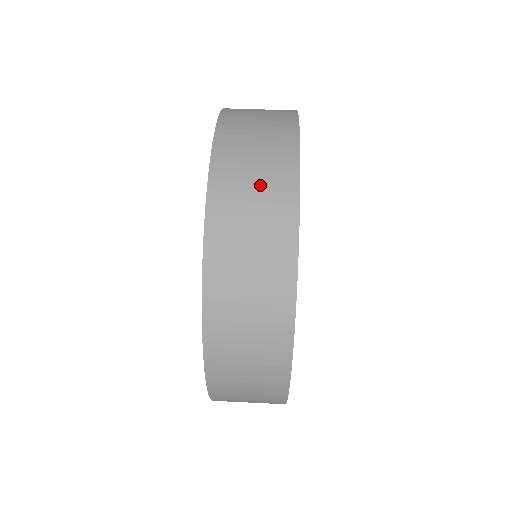
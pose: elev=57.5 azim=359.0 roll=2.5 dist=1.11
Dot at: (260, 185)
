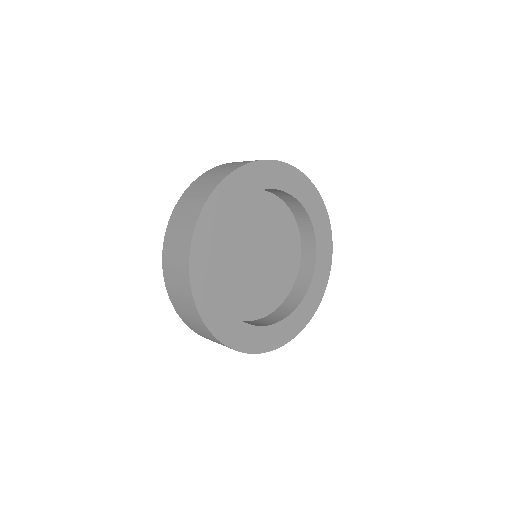
Dot at: (192, 320)
